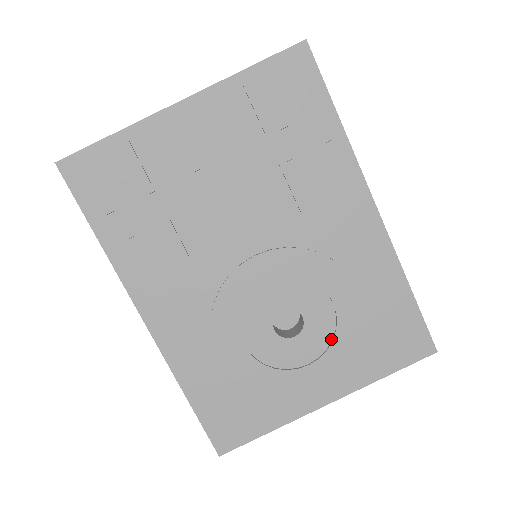
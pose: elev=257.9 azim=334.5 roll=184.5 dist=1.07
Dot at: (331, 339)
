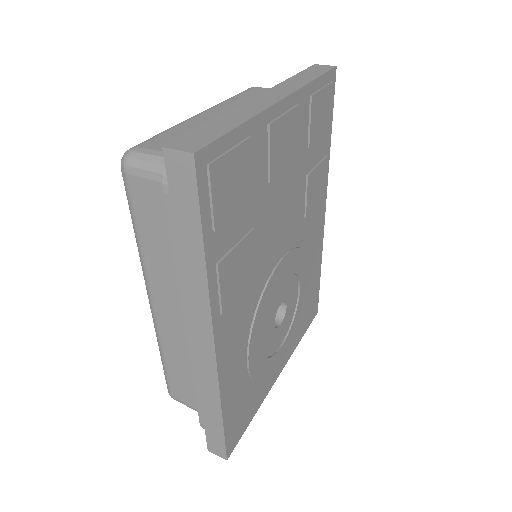
Dot at: (292, 320)
